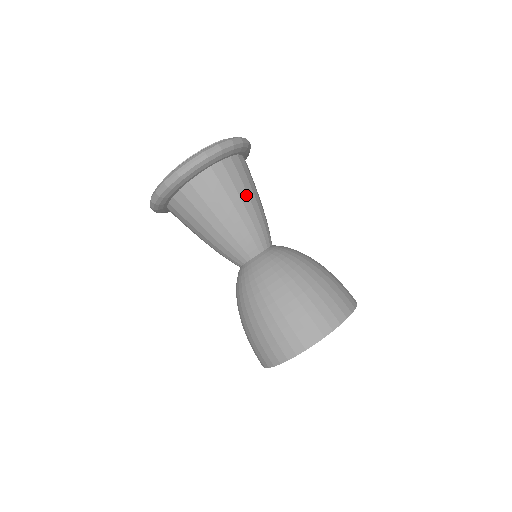
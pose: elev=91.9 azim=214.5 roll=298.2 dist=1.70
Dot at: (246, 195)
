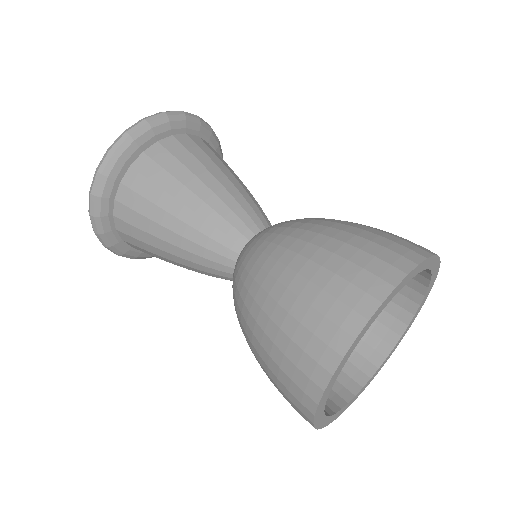
Dot at: occluded
